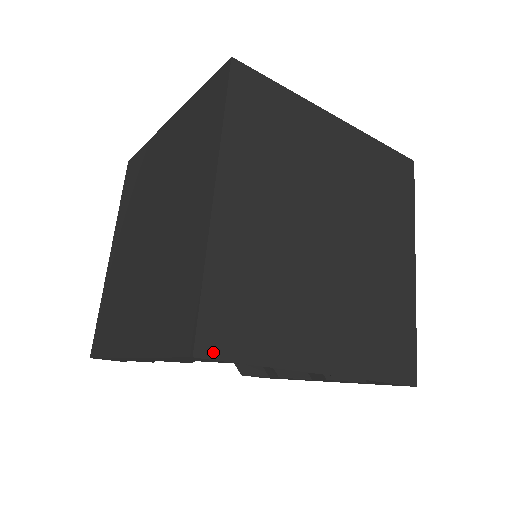
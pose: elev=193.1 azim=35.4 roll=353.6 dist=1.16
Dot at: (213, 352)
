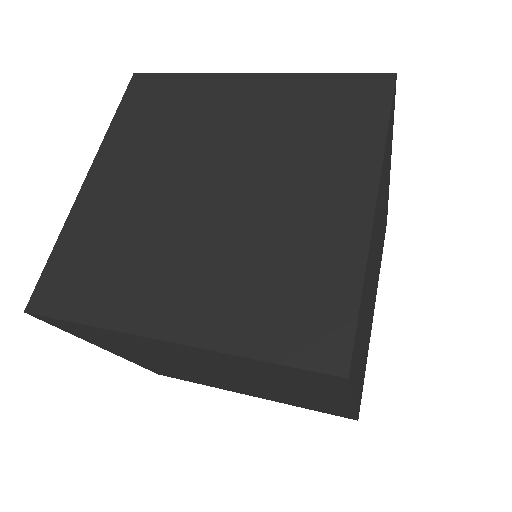
Dot at: occluded
